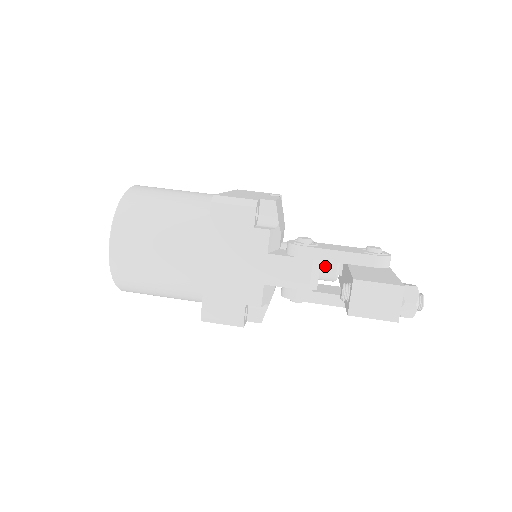
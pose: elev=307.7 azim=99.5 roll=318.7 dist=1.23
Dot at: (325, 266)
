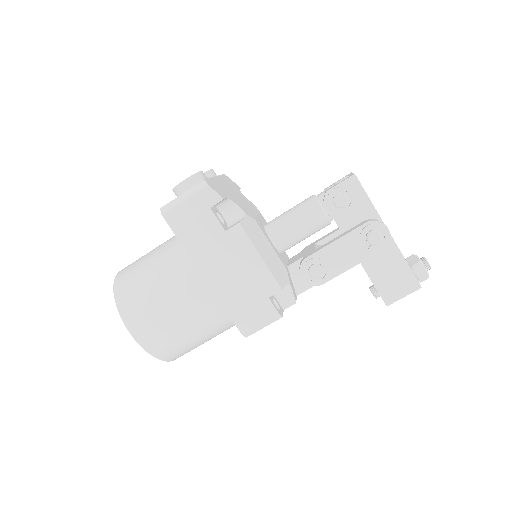
Dot at: occluded
